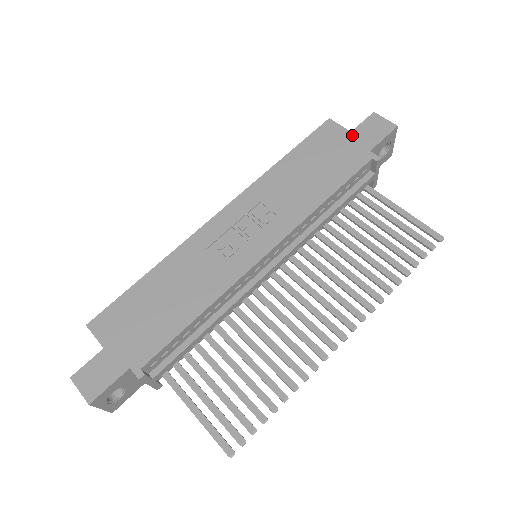
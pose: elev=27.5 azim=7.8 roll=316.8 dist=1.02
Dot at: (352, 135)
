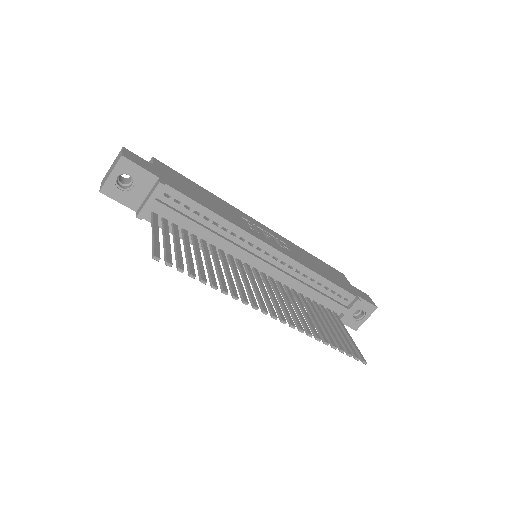
Dot at: (351, 285)
